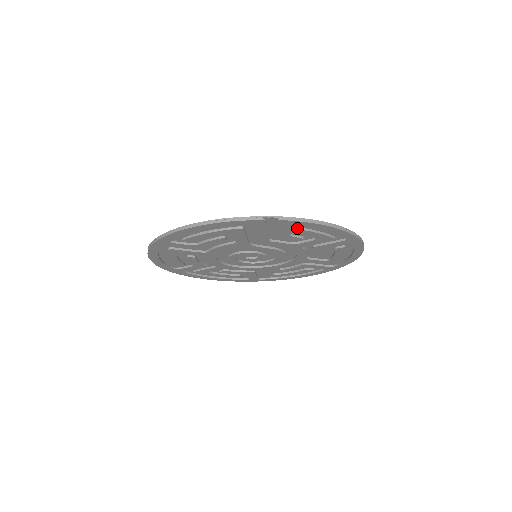
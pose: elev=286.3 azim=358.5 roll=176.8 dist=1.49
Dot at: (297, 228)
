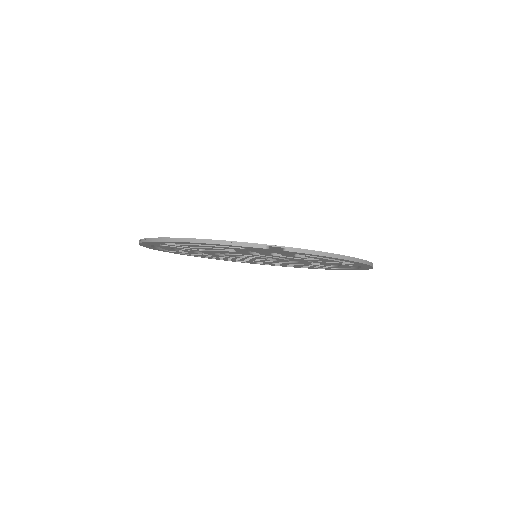
Dot at: occluded
